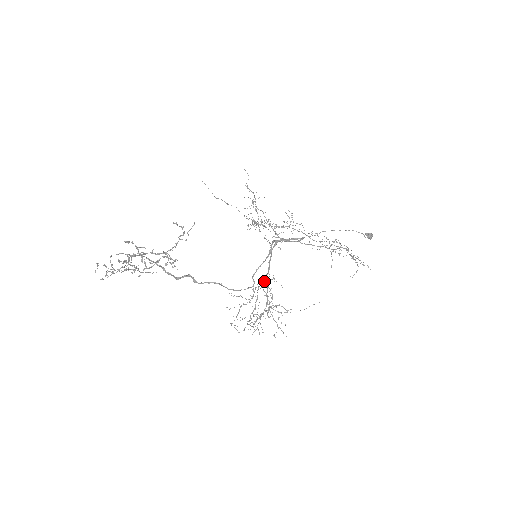
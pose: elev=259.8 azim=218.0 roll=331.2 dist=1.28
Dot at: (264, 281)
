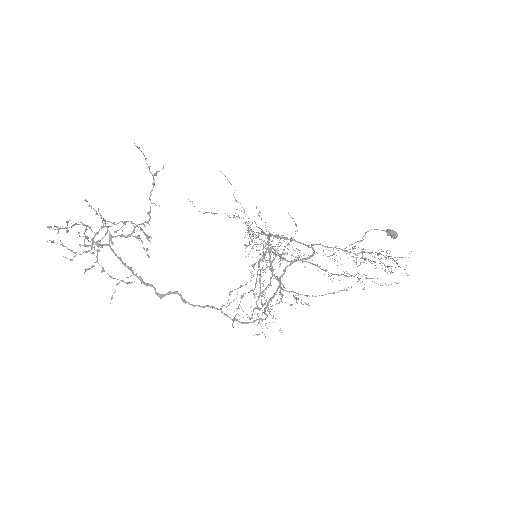
Dot at: (266, 257)
